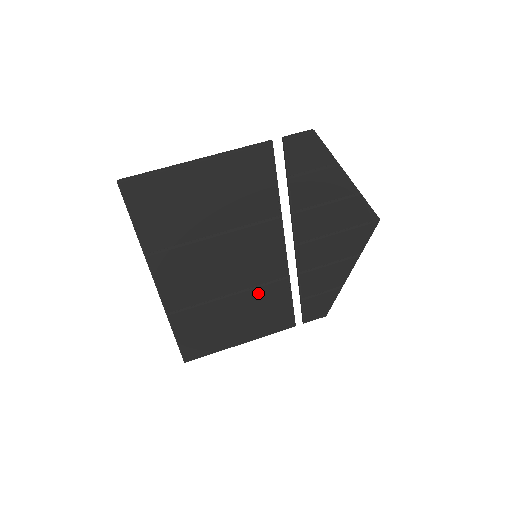
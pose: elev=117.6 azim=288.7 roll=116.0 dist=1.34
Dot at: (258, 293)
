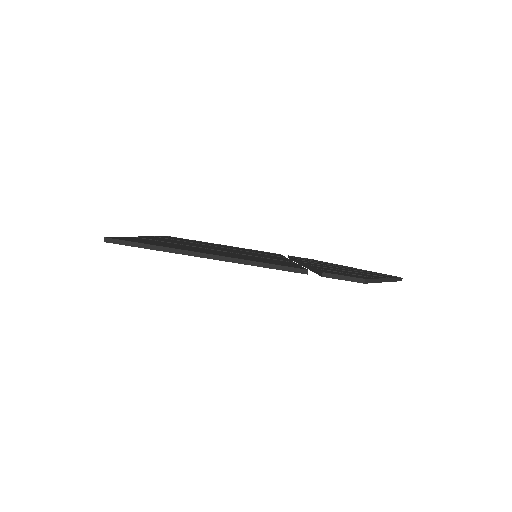
Dot at: occluded
